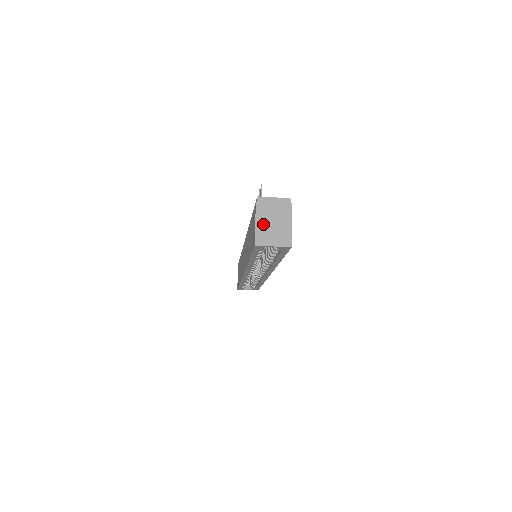
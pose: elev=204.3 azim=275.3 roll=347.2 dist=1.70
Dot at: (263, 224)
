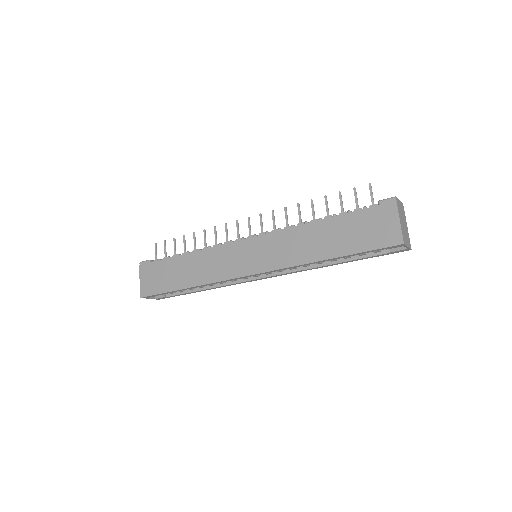
Dot at: (402, 224)
